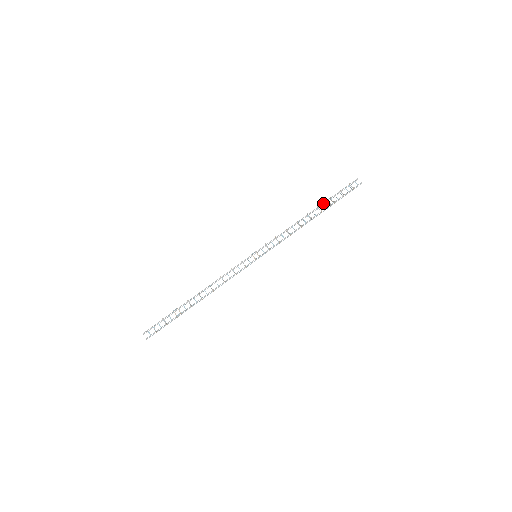
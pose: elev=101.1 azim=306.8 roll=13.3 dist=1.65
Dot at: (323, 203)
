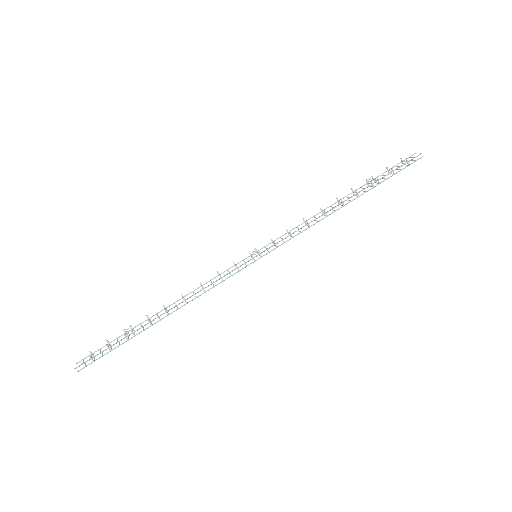
Dot at: (362, 186)
